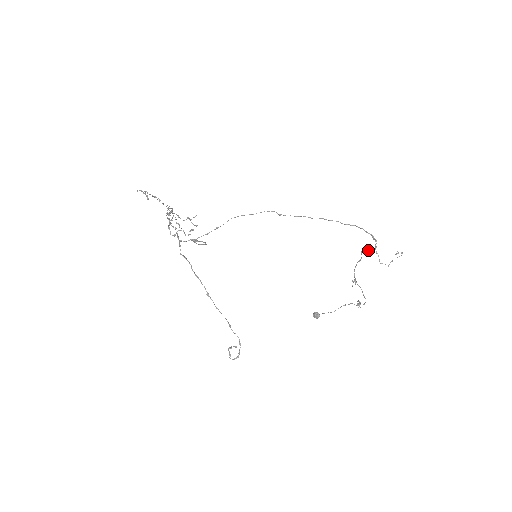
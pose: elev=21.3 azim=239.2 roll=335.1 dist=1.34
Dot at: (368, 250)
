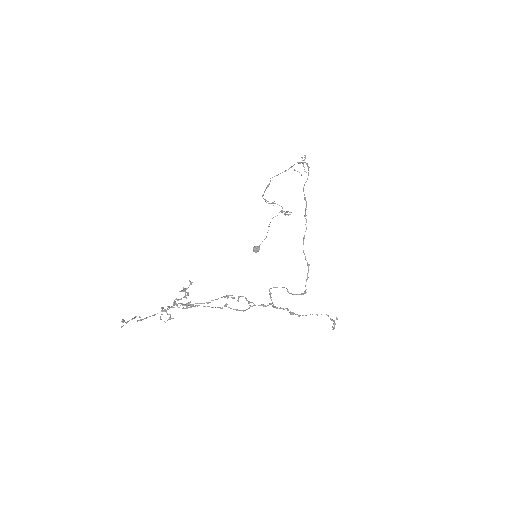
Dot at: occluded
